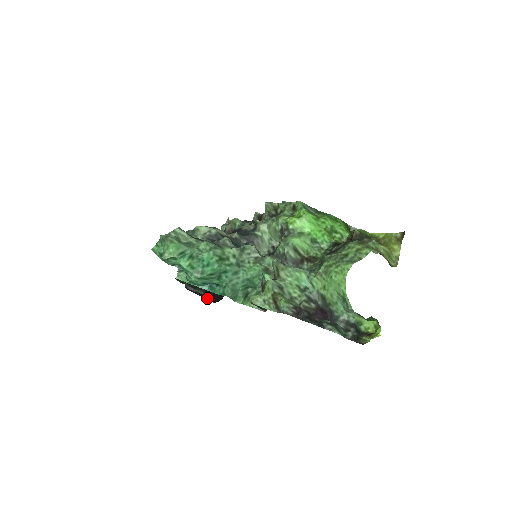
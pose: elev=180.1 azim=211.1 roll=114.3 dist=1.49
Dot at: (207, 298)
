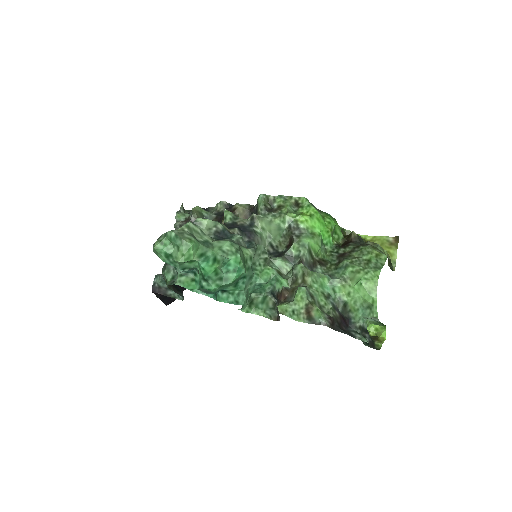
Dot at: (164, 301)
